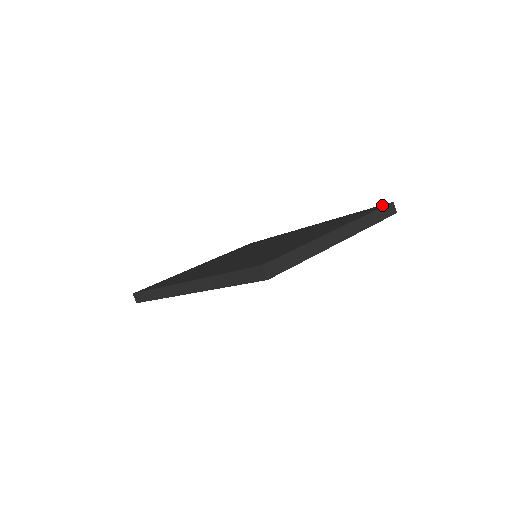
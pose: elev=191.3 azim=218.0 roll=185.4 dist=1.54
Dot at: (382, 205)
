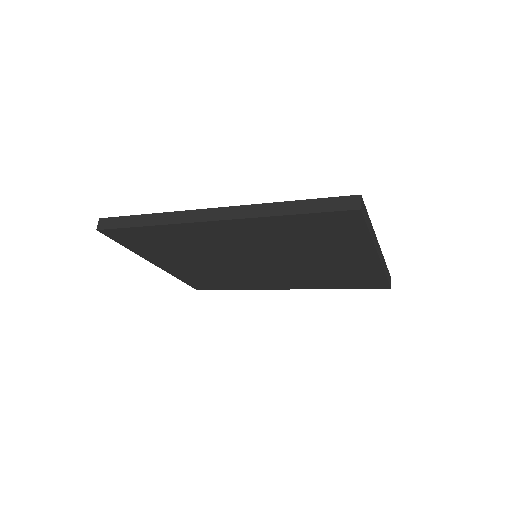
Dot at: occluded
